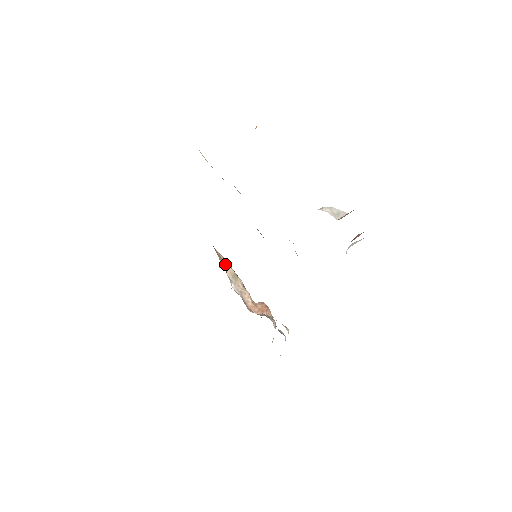
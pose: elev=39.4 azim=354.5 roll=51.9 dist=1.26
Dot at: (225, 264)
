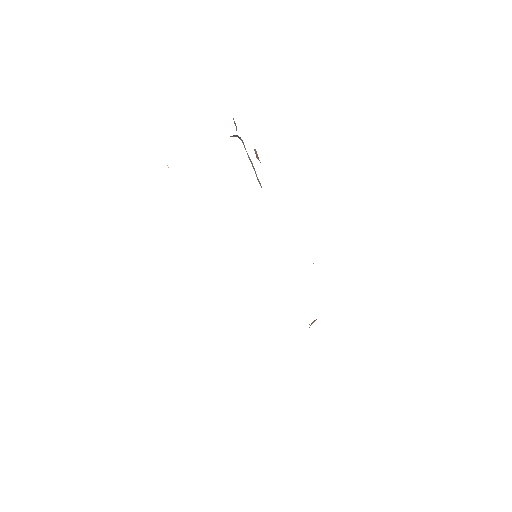
Dot at: occluded
